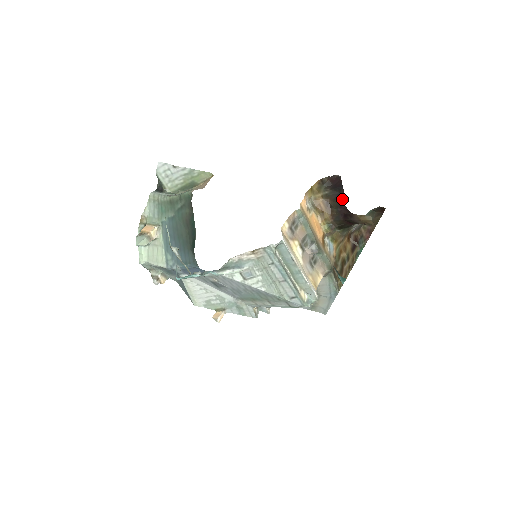
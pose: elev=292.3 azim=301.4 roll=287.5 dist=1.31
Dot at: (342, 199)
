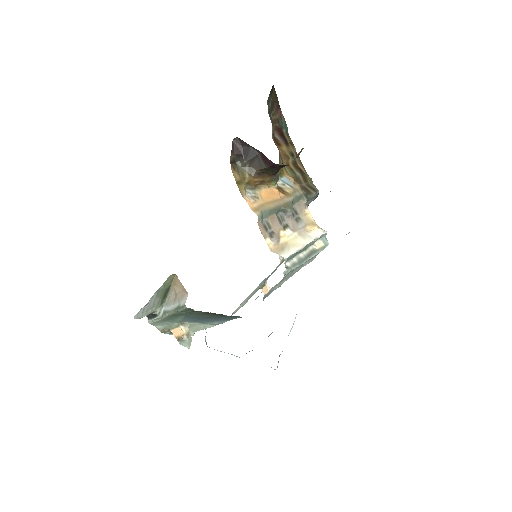
Dot at: (266, 160)
